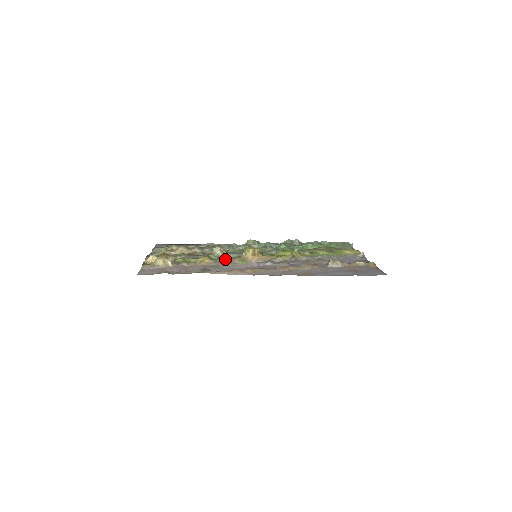
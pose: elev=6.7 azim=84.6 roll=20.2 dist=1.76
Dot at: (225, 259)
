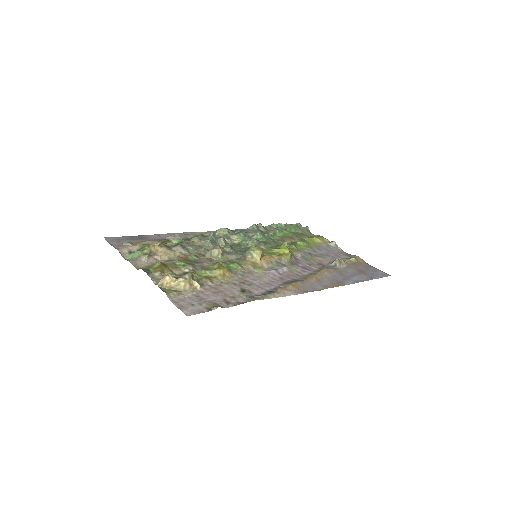
Dot at: (238, 267)
